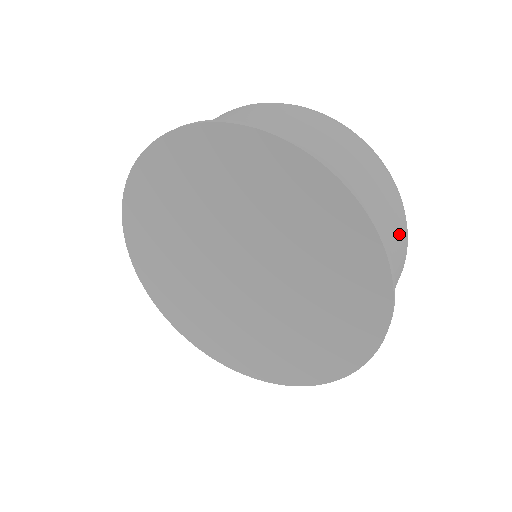
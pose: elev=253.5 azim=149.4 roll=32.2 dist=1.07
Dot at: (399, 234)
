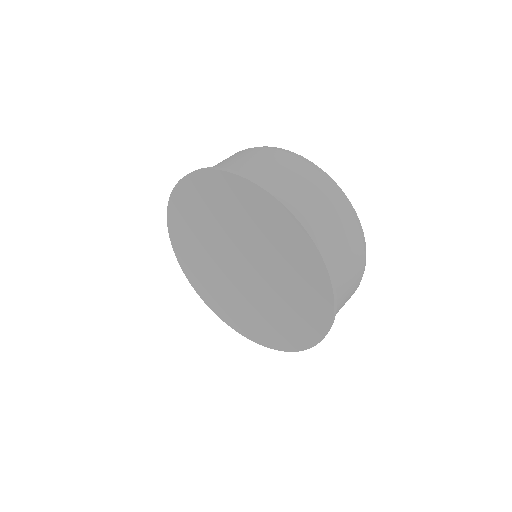
Dot at: (345, 232)
